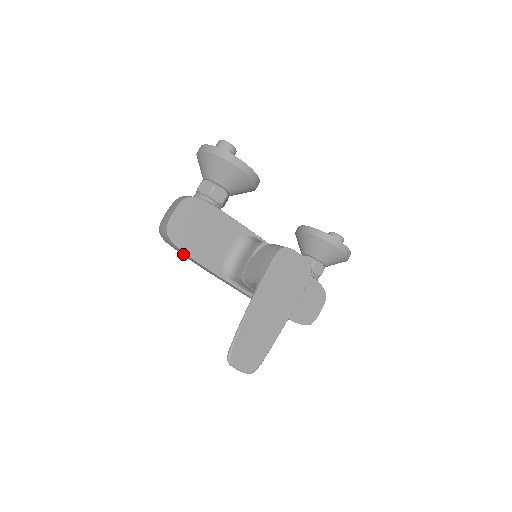
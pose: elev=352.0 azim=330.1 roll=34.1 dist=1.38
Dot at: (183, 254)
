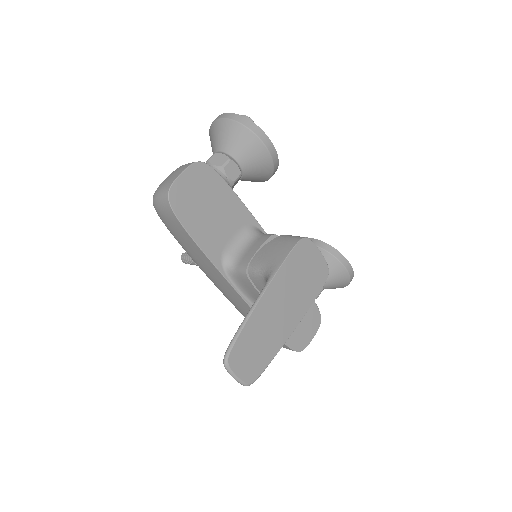
Dot at: (177, 231)
